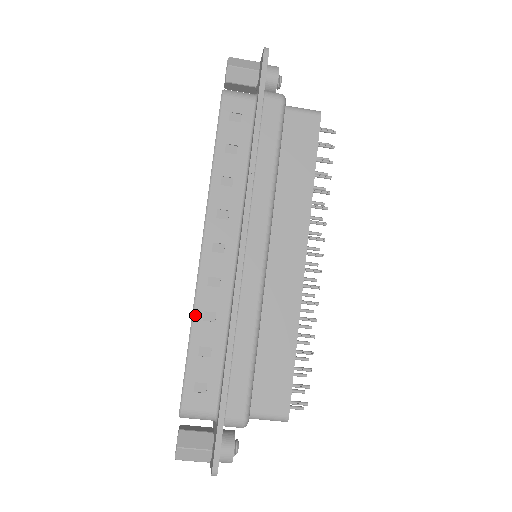
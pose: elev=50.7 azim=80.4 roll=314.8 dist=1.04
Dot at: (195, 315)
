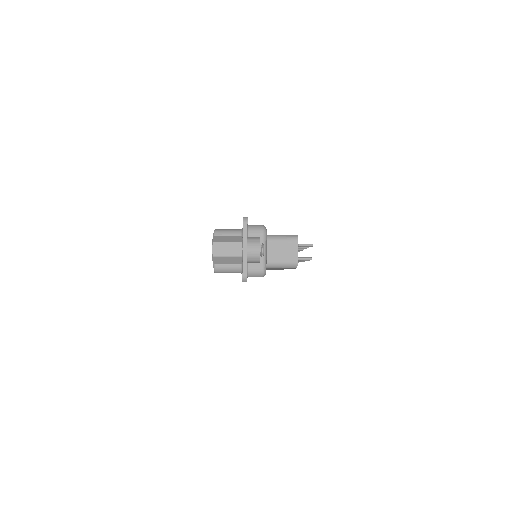
Dot at: occluded
